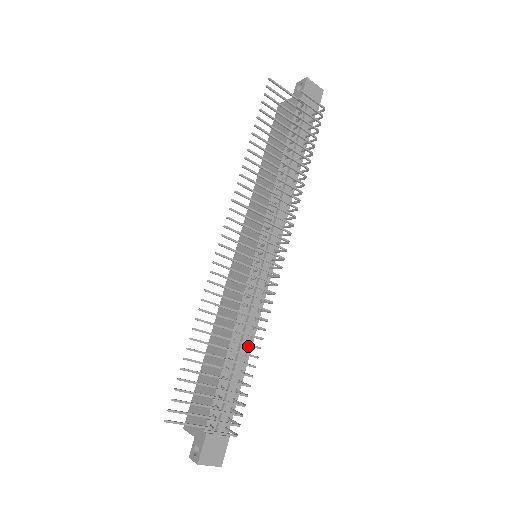
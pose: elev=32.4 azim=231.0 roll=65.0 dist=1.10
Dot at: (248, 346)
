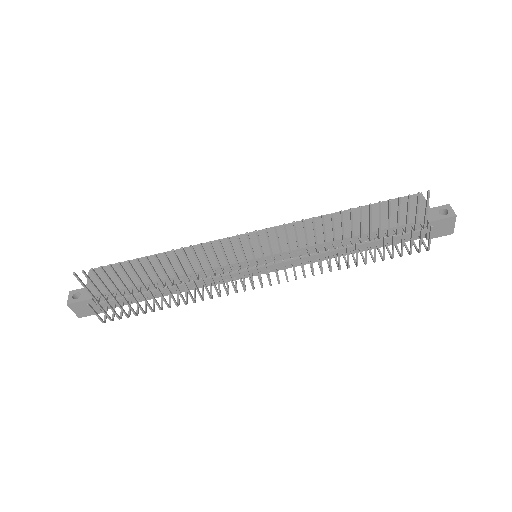
Dot at: occluded
